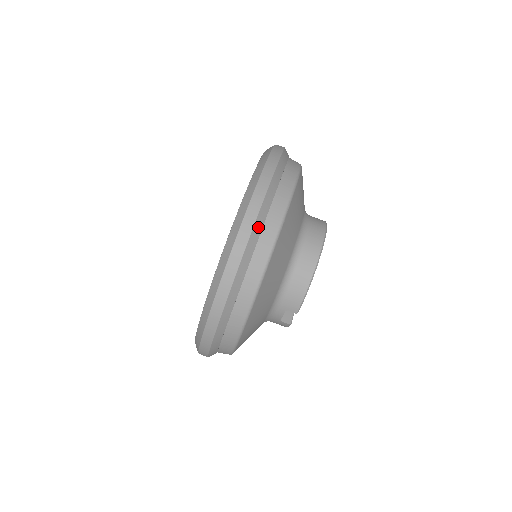
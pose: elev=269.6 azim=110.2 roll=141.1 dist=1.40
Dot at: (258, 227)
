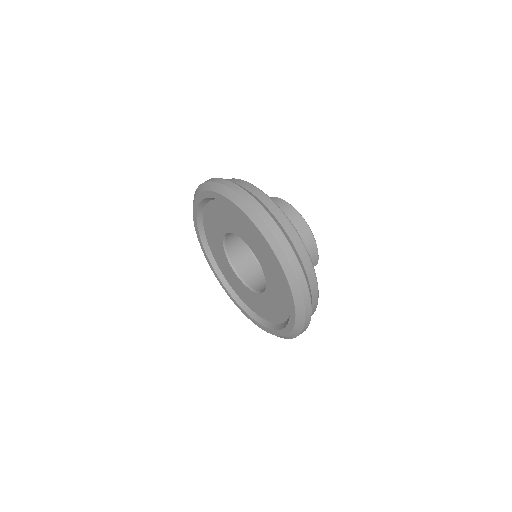
Dot at: (293, 248)
